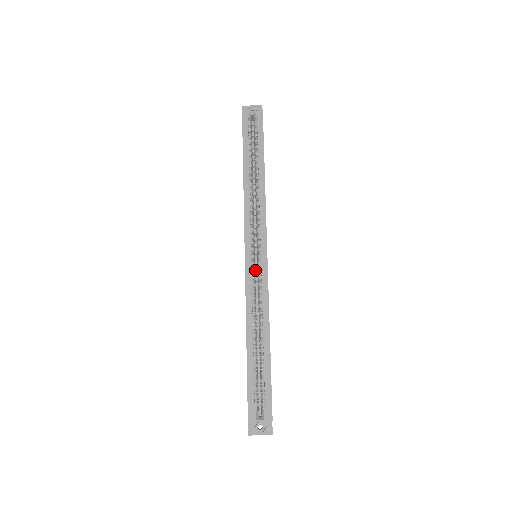
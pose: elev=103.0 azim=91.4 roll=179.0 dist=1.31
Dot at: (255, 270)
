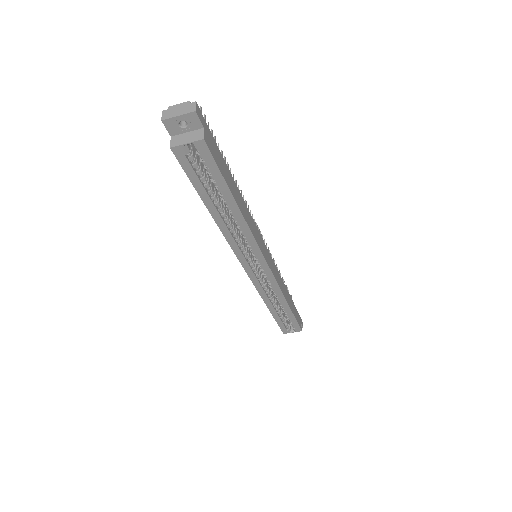
Dot at: occluded
